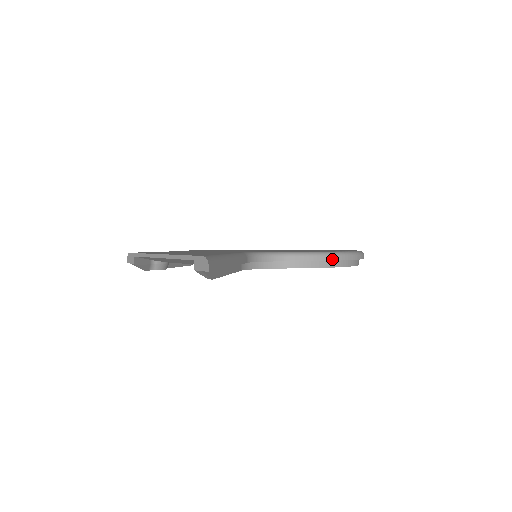
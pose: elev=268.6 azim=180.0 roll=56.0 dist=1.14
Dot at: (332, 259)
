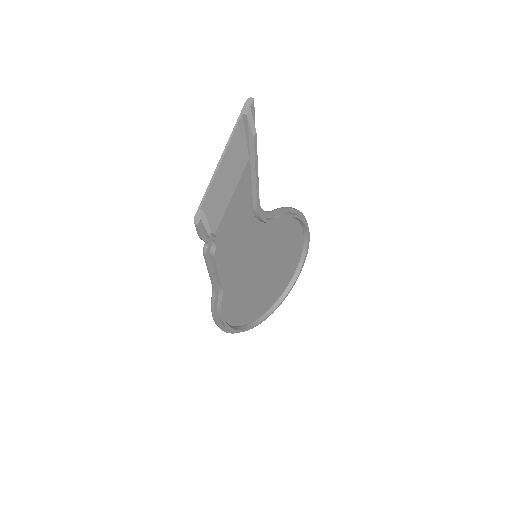
Dot at: (294, 209)
